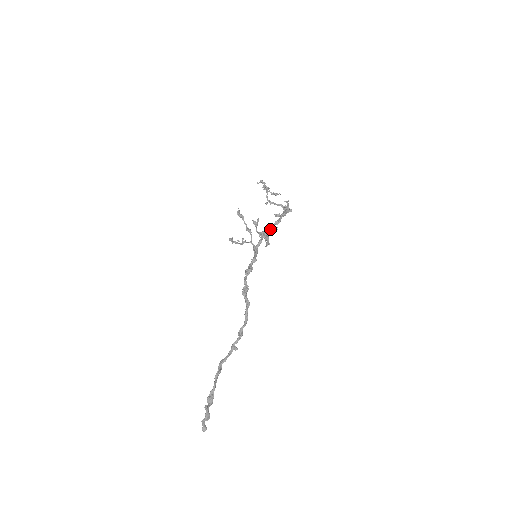
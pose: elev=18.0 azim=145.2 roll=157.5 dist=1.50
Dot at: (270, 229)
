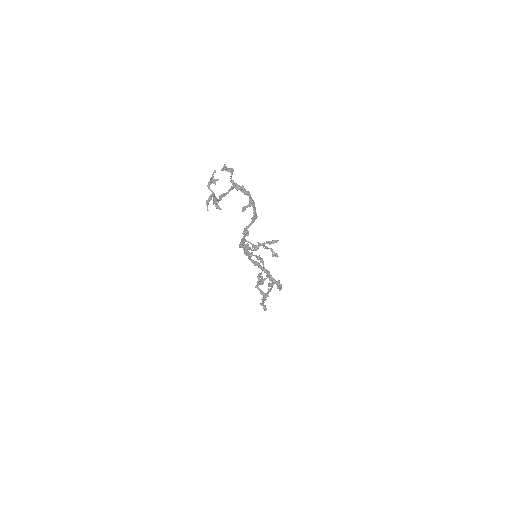
Dot at: occluded
